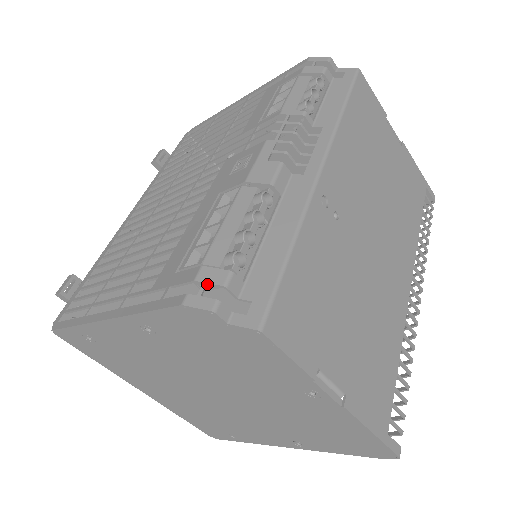
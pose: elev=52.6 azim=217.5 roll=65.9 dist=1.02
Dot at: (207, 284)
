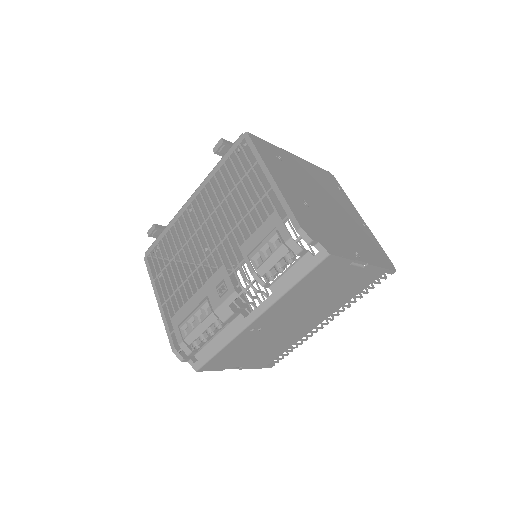
Dot at: (183, 349)
